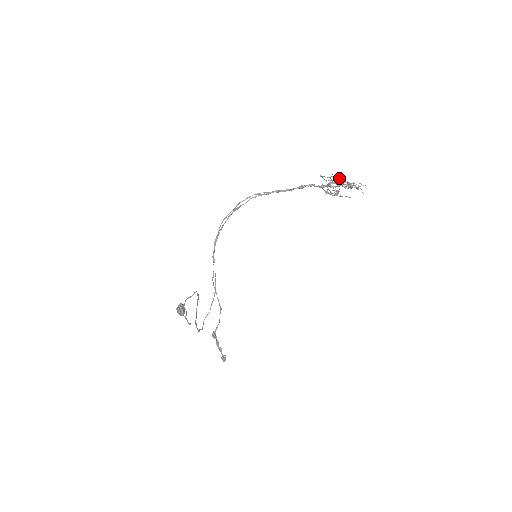
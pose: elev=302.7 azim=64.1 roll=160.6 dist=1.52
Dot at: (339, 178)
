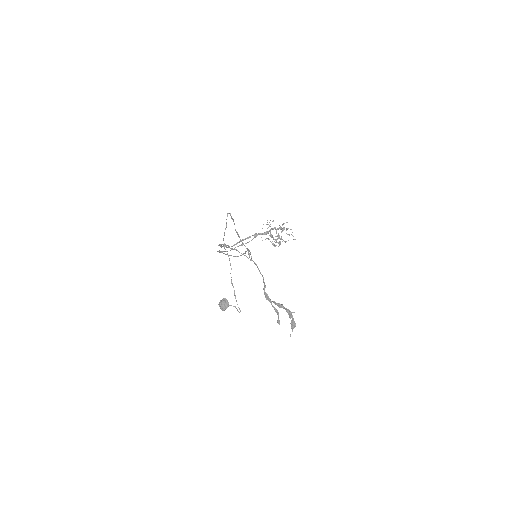
Dot at: occluded
